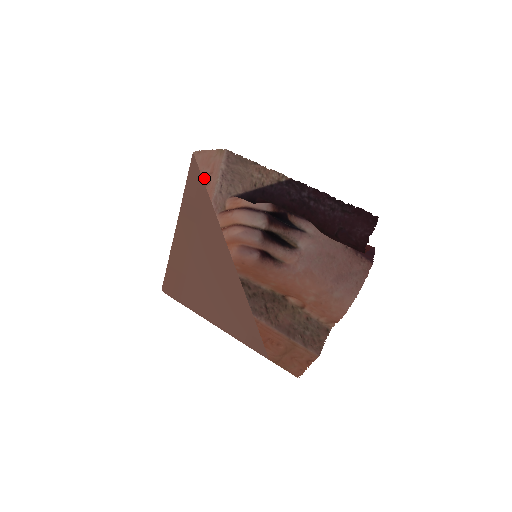
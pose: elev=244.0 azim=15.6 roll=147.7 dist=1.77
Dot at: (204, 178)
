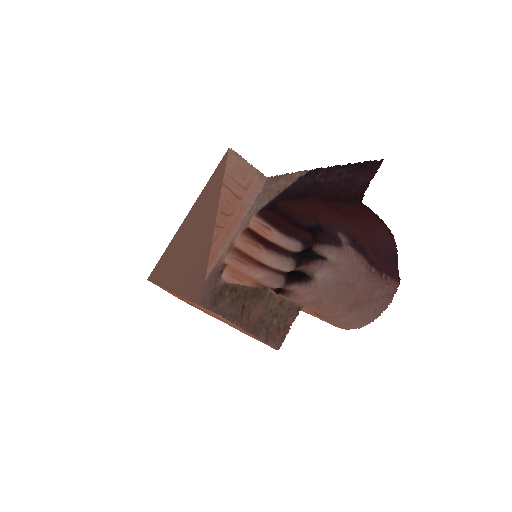
Dot at: (236, 187)
